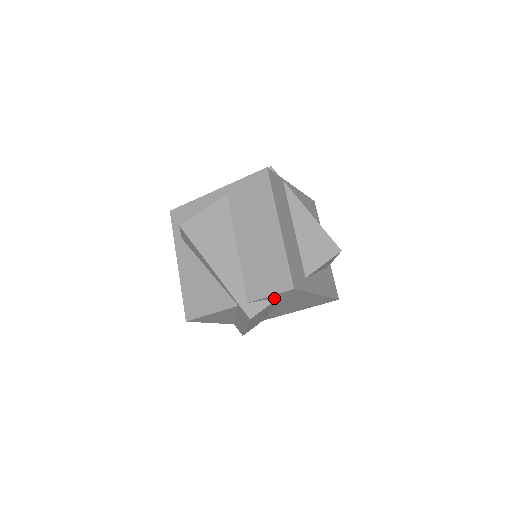
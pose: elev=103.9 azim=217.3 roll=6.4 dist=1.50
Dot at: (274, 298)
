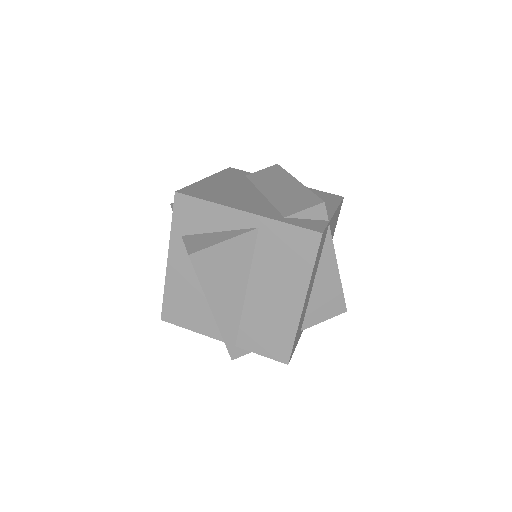
Dot at: occluded
